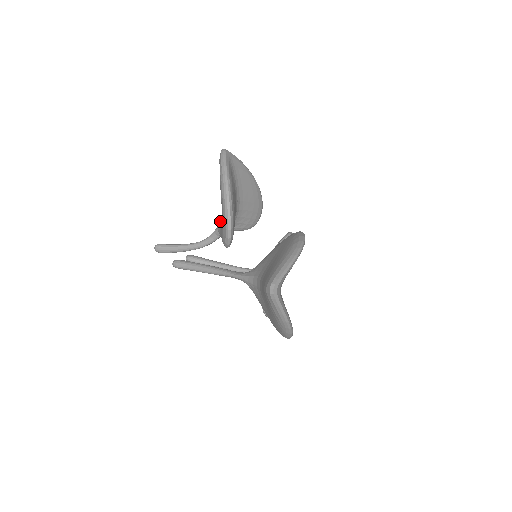
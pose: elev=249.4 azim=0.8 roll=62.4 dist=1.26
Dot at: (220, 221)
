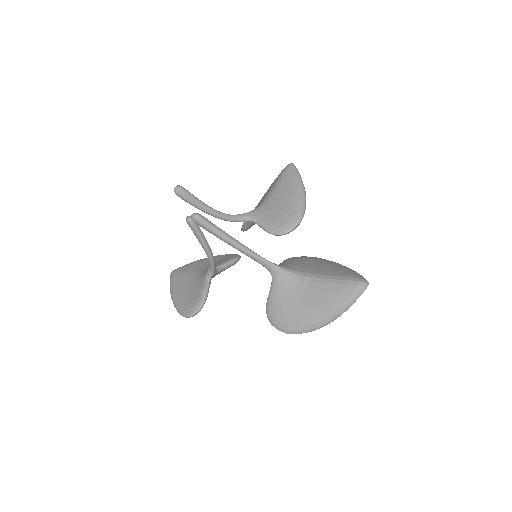
Dot at: (257, 210)
